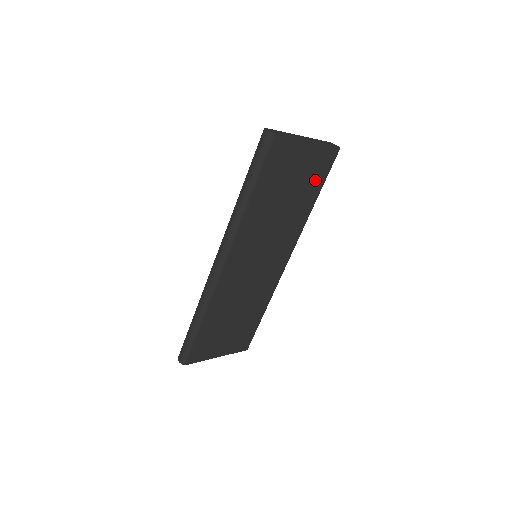
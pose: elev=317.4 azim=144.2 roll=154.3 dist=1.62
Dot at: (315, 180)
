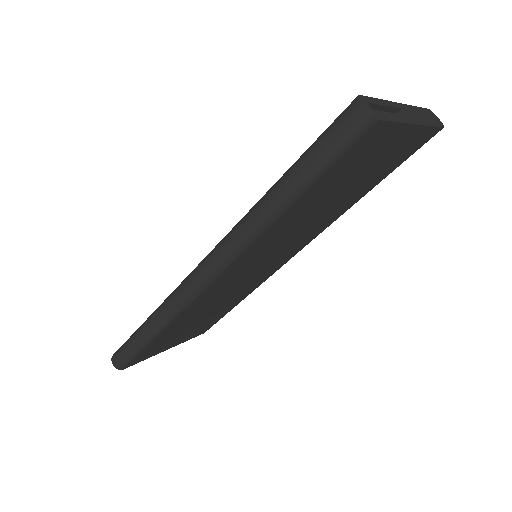
Dot at: (385, 170)
